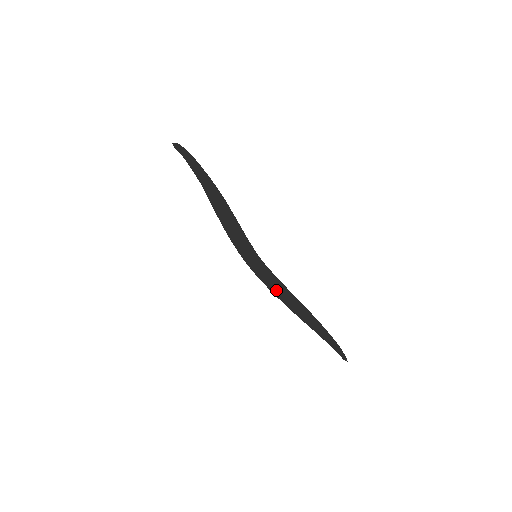
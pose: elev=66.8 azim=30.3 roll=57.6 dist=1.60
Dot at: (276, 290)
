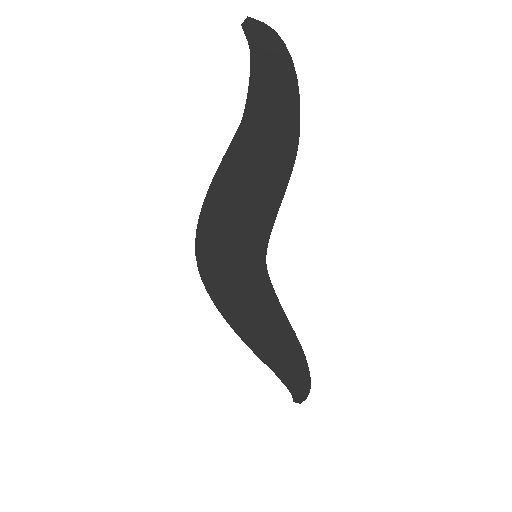
Dot at: (239, 309)
